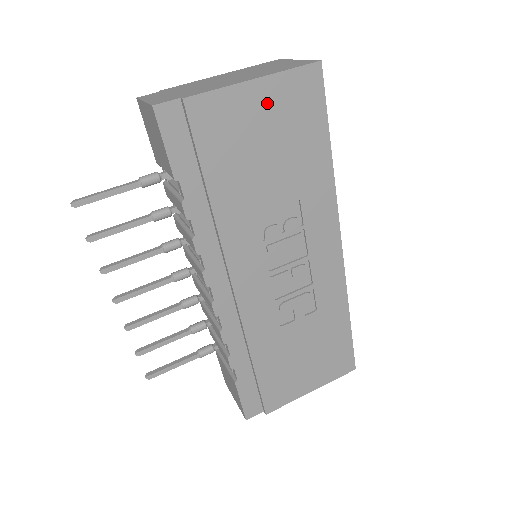
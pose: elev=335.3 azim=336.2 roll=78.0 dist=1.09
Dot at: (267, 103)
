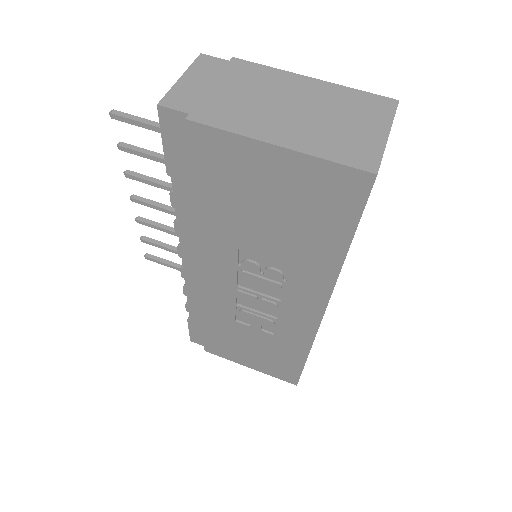
Dot at: (284, 174)
